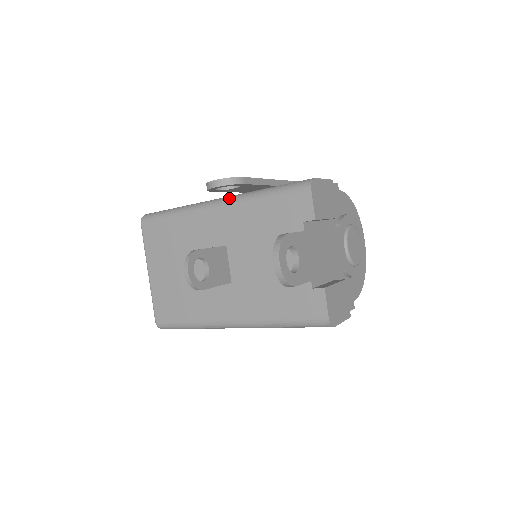
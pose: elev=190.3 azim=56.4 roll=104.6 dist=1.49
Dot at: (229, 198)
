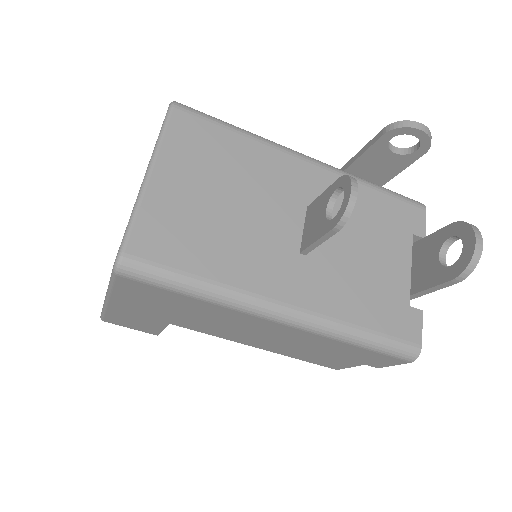
Dot at: occluded
